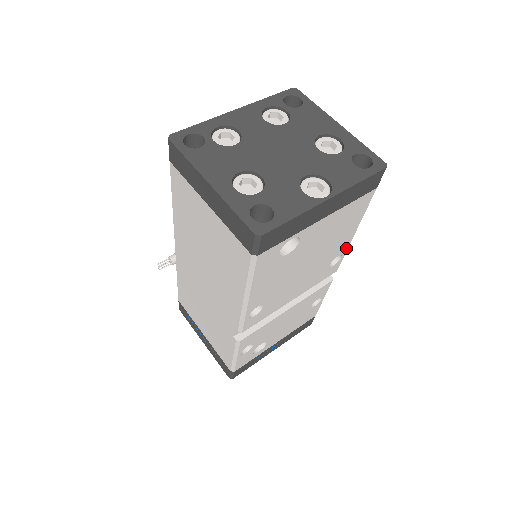
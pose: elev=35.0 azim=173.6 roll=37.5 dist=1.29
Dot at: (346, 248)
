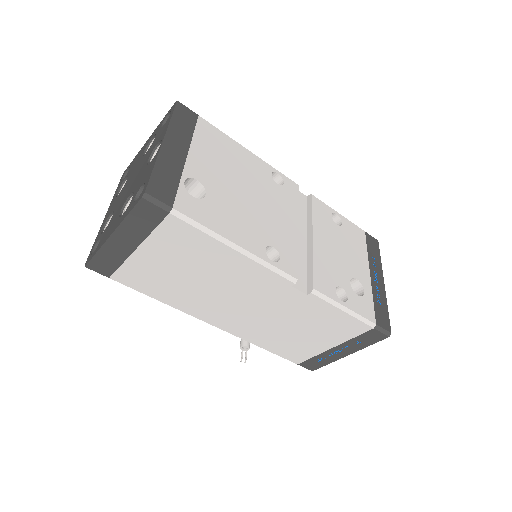
Dot at: (267, 166)
